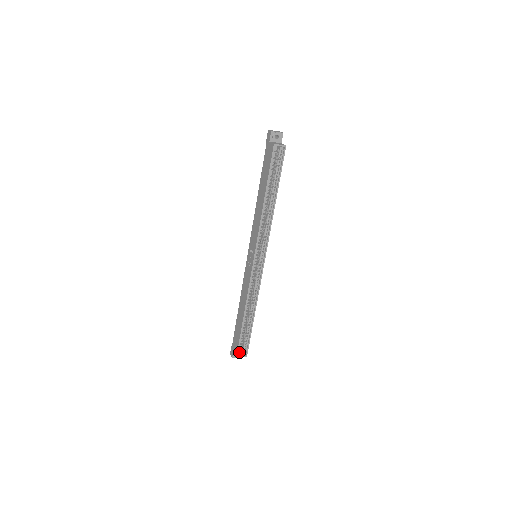
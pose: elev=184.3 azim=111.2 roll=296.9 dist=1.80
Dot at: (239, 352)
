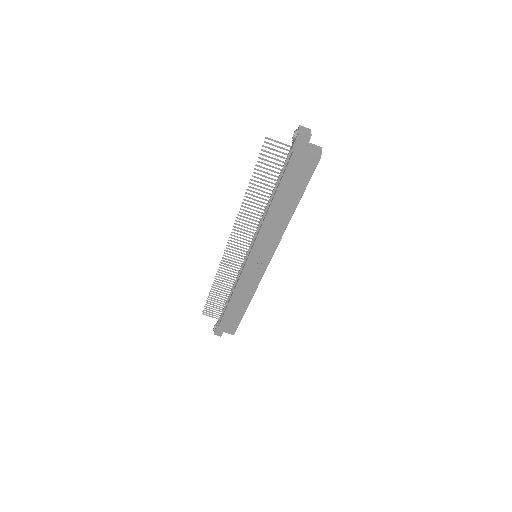
Dot at: (234, 330)
